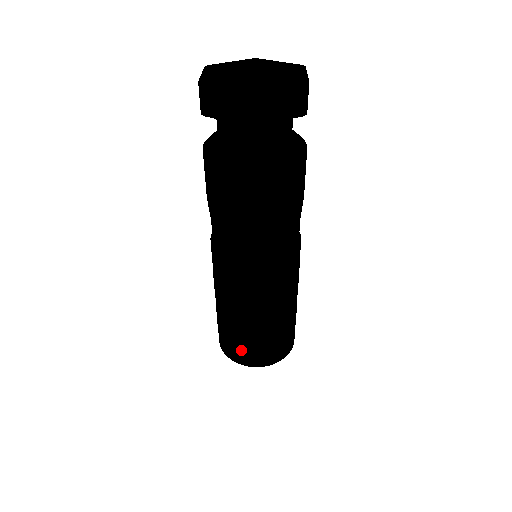
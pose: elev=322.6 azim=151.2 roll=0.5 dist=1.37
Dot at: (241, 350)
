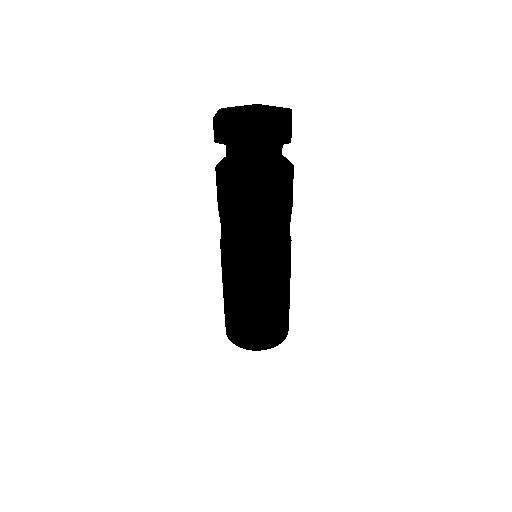
Dot at: (276, 332)
